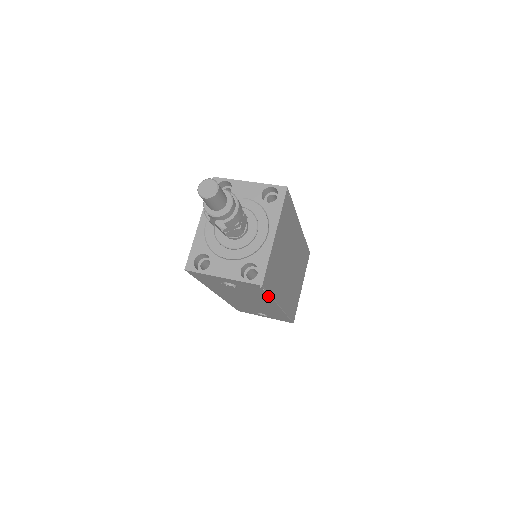
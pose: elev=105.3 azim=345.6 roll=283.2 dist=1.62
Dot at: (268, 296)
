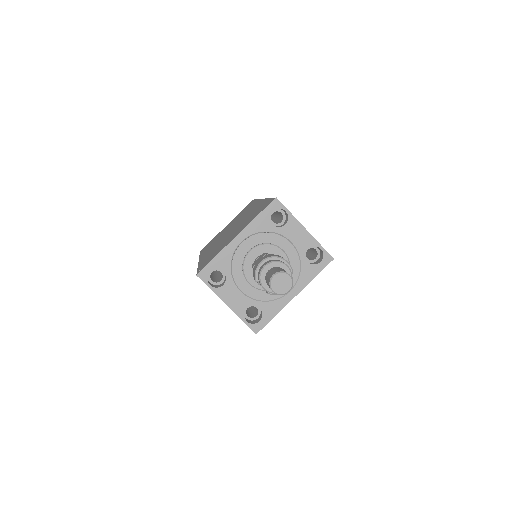
Dot at: occluded
